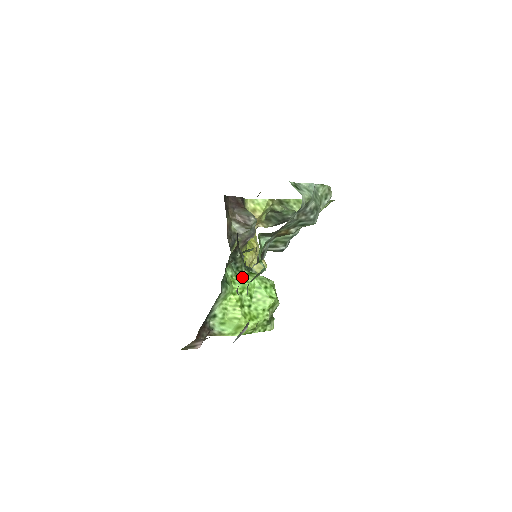
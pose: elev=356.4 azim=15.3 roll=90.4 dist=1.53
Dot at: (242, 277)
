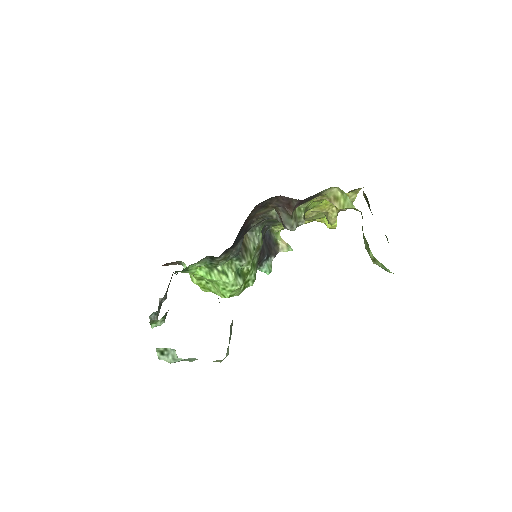
Dot at: (211, 270)
